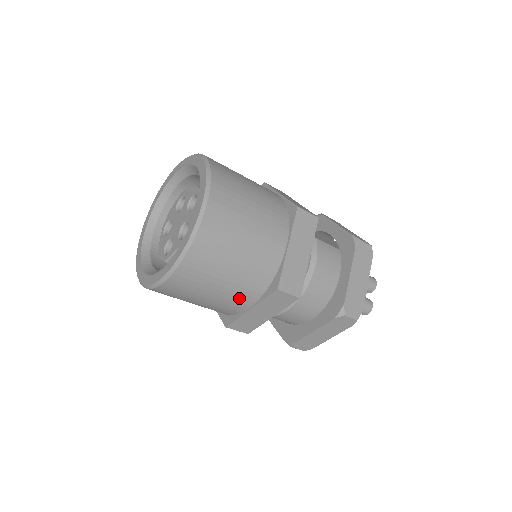
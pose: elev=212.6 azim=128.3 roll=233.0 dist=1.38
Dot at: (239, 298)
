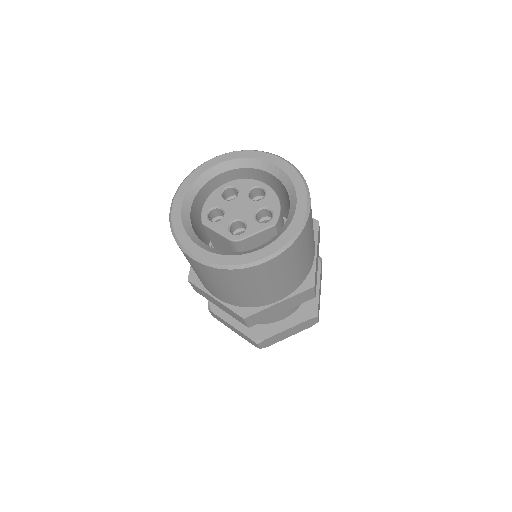
Dot at: (217, 293)
